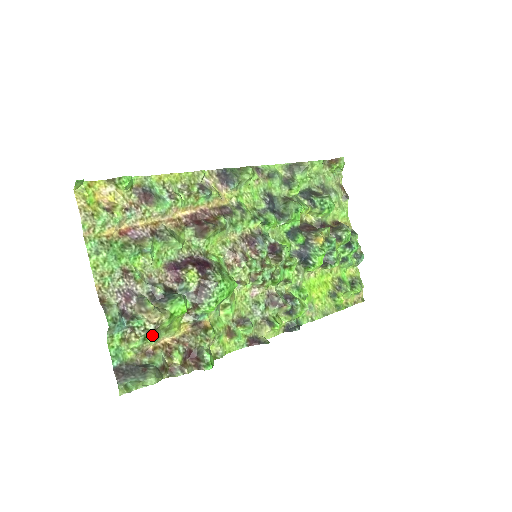
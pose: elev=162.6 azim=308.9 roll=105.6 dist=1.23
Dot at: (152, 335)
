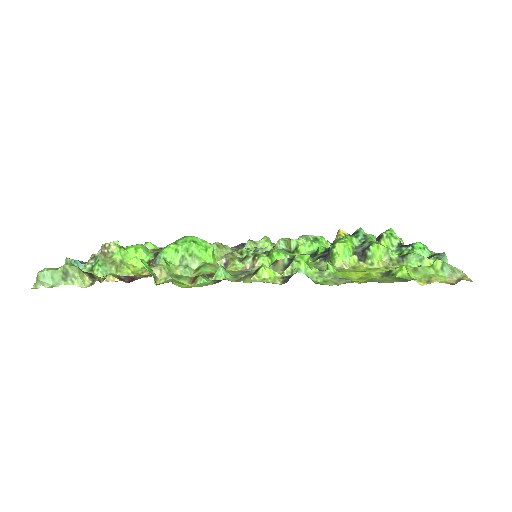
Dot at: (98, 261)
